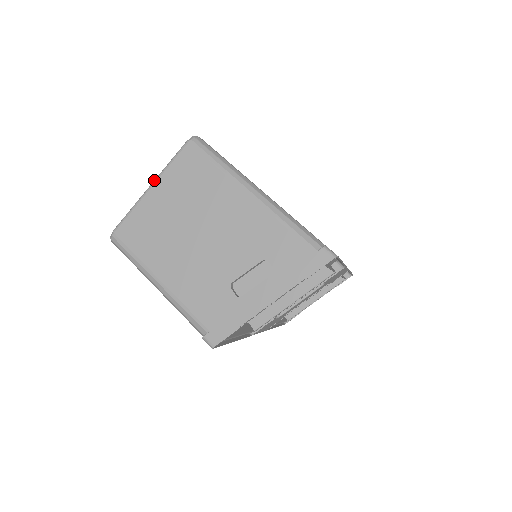
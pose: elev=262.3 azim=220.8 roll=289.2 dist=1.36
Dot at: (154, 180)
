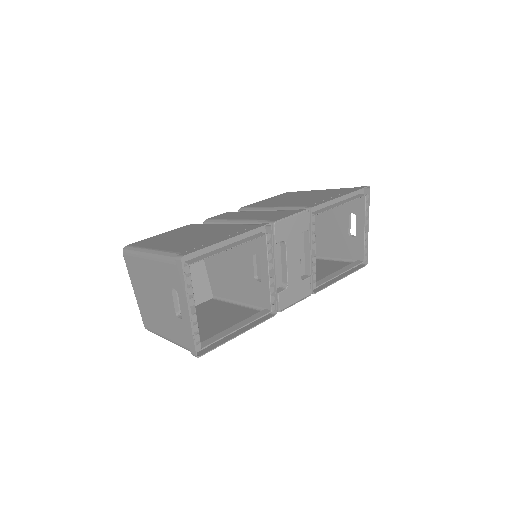
Dot at: (132, 286)
